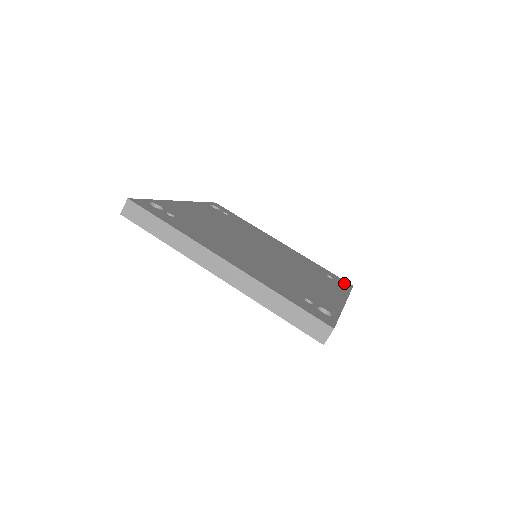
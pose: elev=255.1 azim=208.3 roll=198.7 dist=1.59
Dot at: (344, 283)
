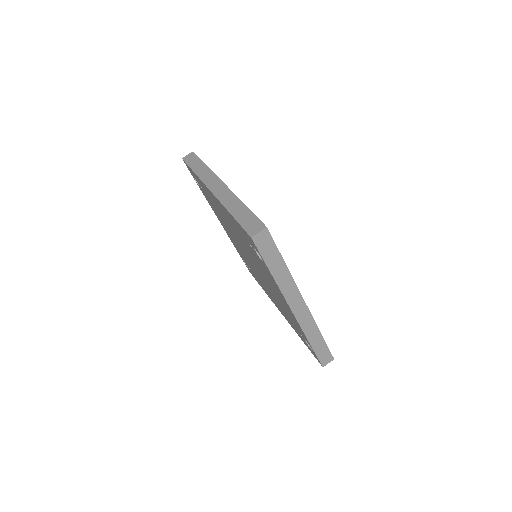
Dot at: occluded
